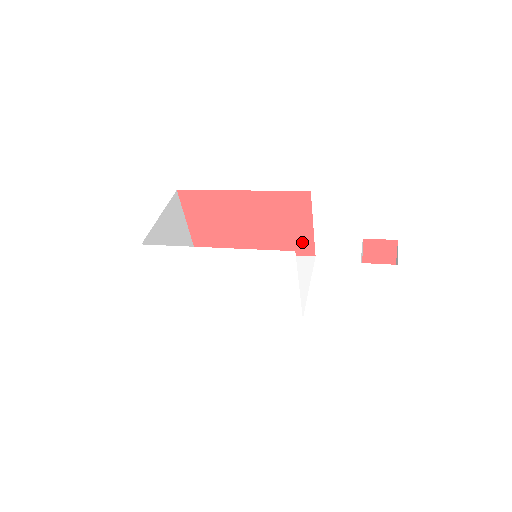
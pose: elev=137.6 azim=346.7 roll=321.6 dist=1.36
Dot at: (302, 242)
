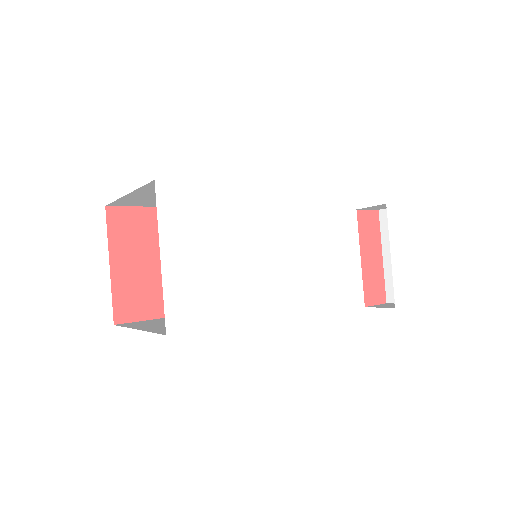
Dot at: occluded
